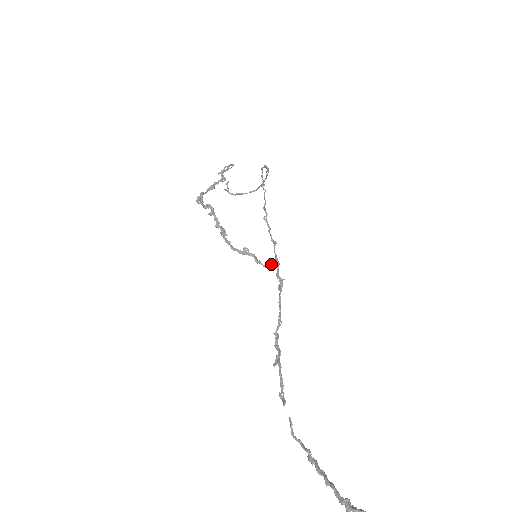
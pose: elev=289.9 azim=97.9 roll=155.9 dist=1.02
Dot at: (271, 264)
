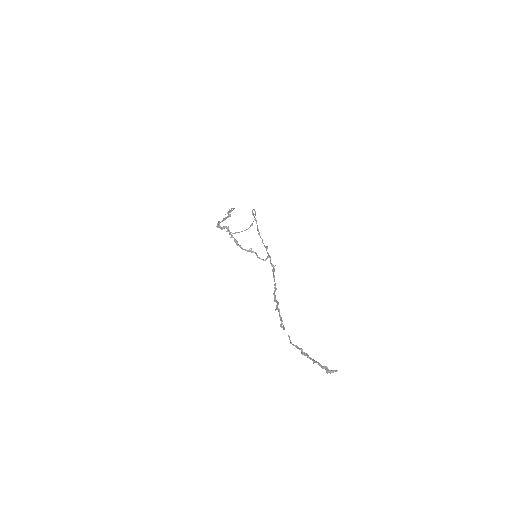
Dot at: (266, 259)
